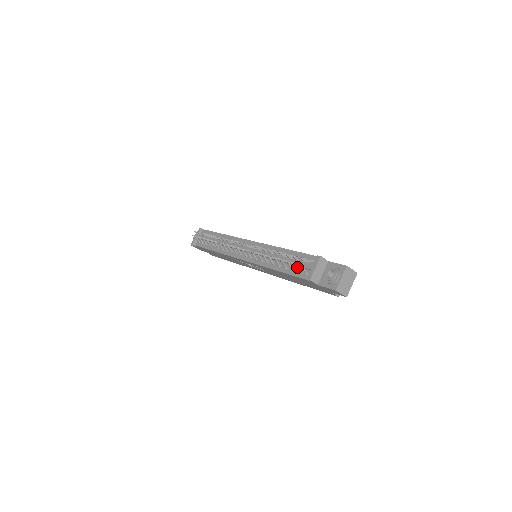
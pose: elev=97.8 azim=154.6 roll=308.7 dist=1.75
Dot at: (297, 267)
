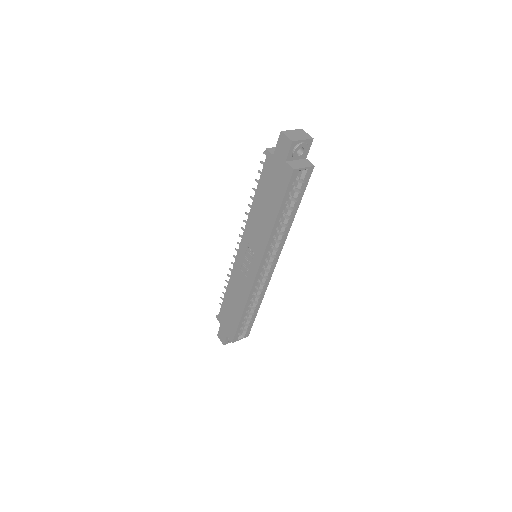
Dot at: occluded
